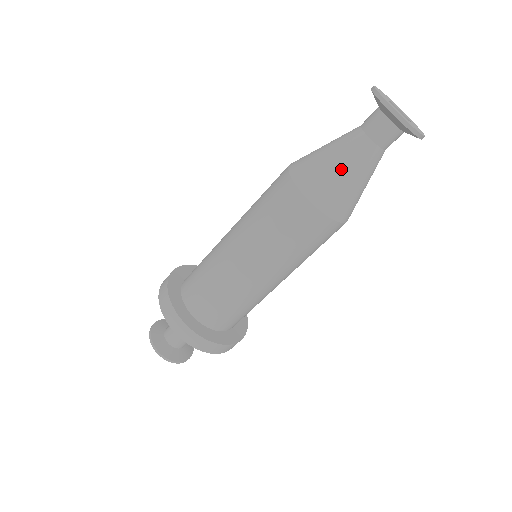
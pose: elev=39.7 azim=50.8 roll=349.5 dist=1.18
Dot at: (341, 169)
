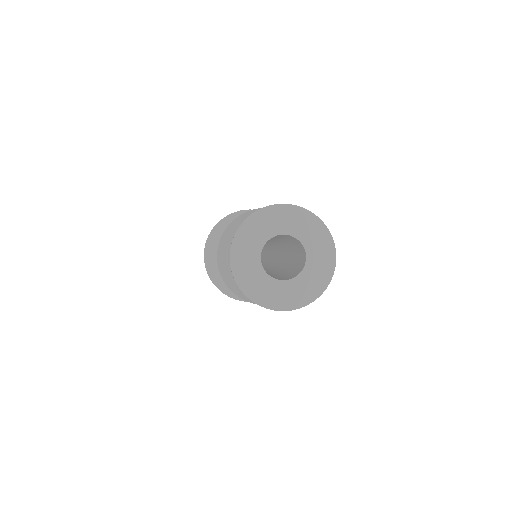
Dot at: occluded
